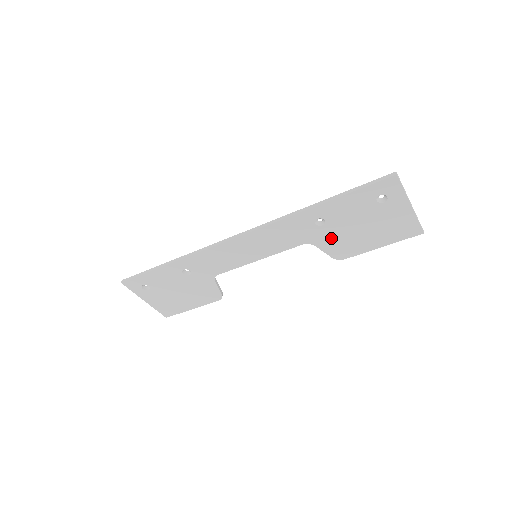
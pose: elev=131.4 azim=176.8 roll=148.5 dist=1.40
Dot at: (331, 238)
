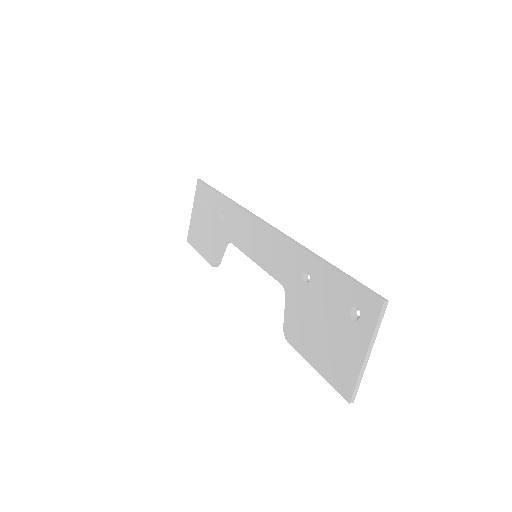
Dot at: (299, 305)
